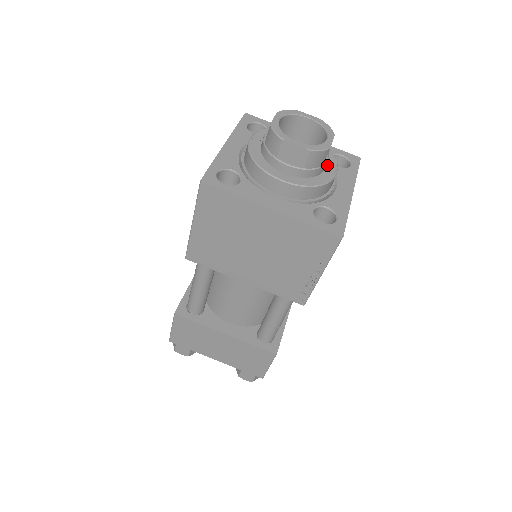
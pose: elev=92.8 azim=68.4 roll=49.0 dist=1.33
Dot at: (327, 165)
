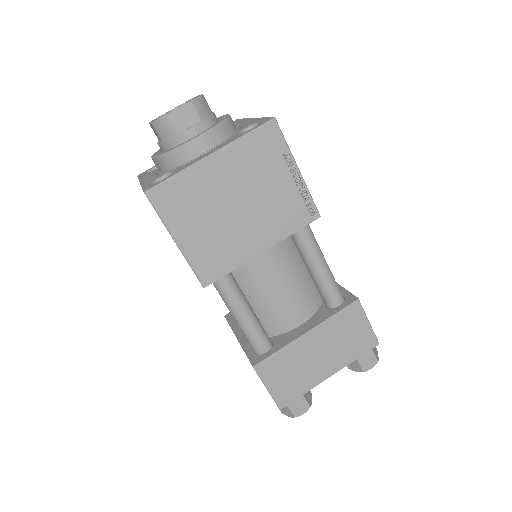
Dot at: occluded
